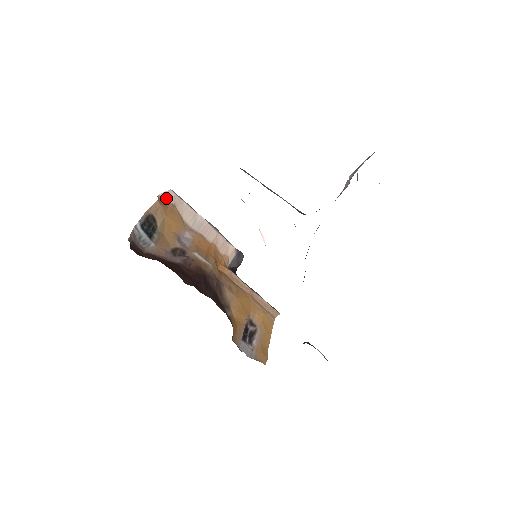
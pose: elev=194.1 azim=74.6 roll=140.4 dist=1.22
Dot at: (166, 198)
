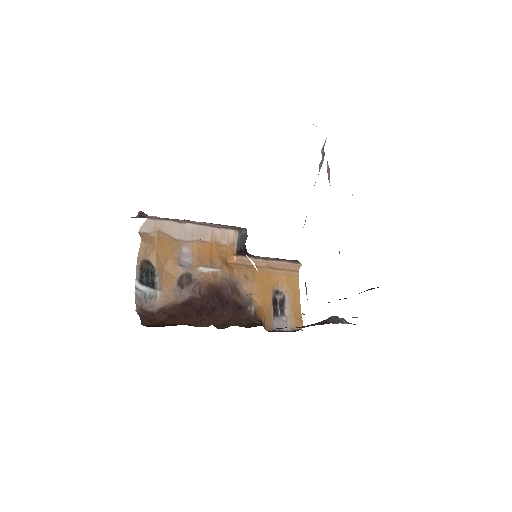
Dot at: (147, 229)
